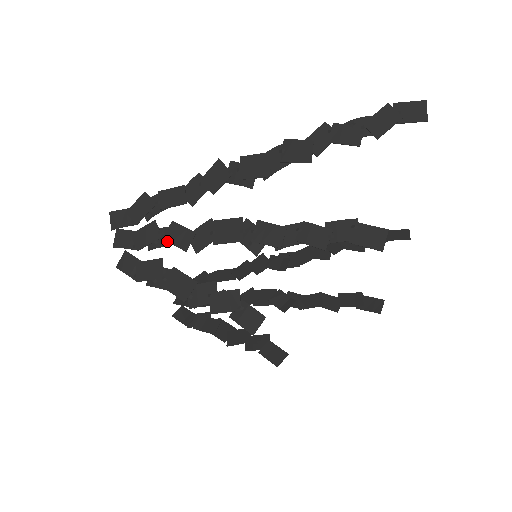
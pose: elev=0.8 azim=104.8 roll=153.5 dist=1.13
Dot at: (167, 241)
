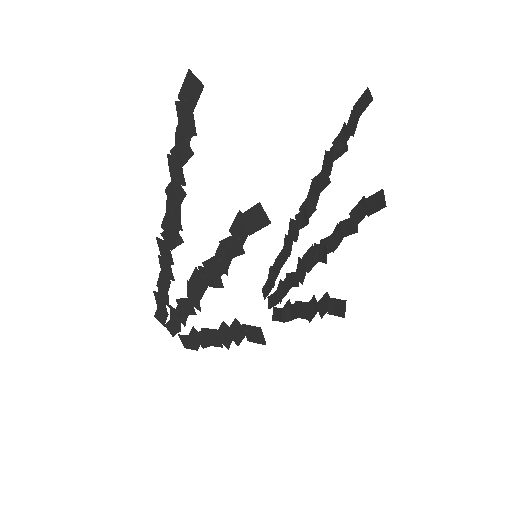
Dot at: (184, 315)
